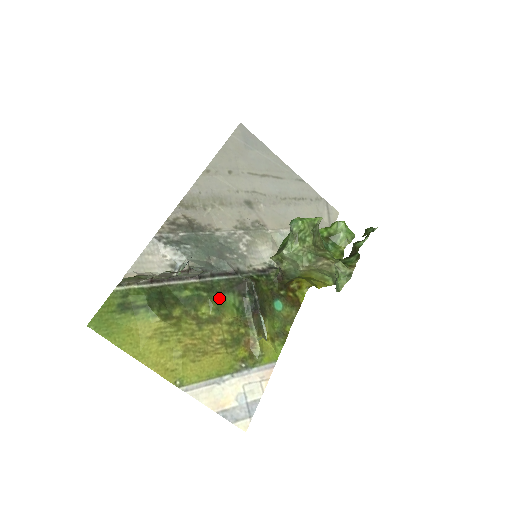
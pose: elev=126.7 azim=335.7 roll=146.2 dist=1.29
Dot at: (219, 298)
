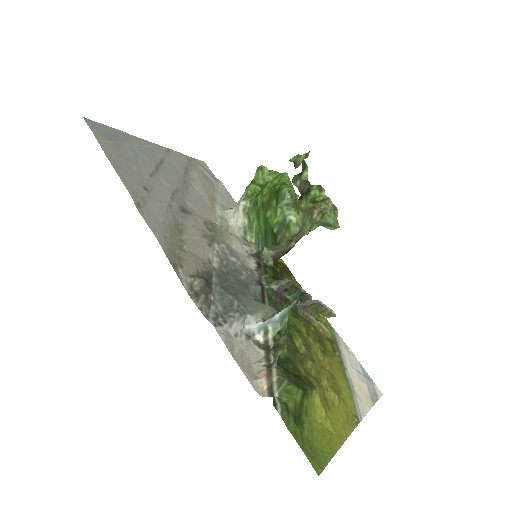
Dot at: (288, 322)
